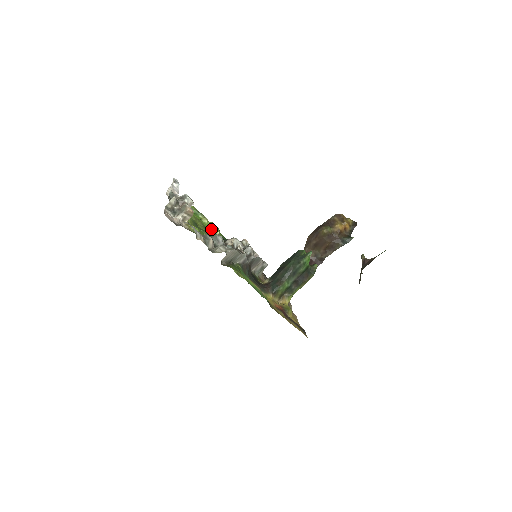
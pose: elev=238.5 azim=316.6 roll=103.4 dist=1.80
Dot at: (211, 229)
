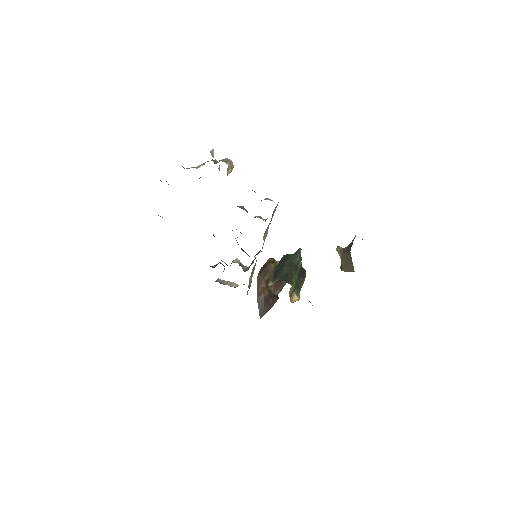
Dot at: occluded
